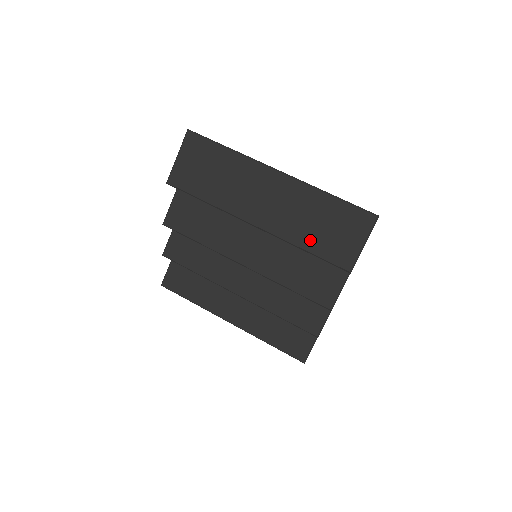
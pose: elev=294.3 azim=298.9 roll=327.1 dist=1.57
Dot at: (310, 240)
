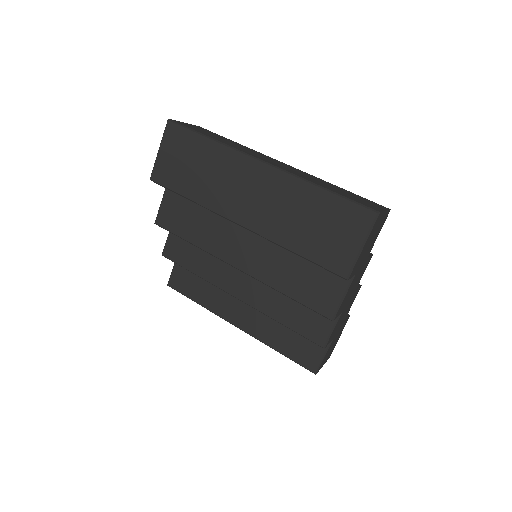
Dot at: (300, 241)
